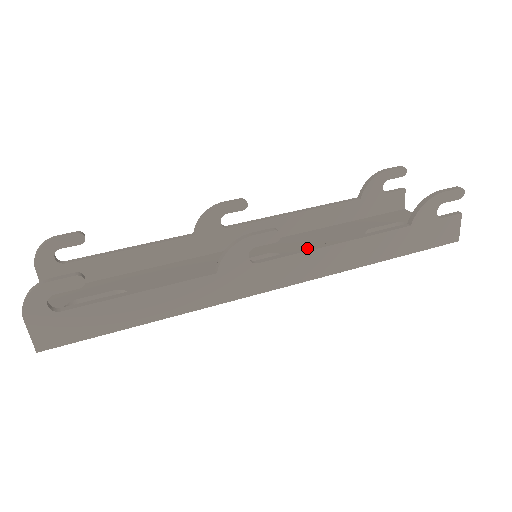
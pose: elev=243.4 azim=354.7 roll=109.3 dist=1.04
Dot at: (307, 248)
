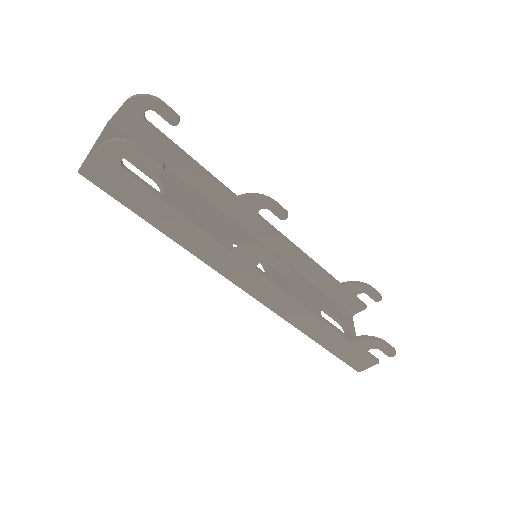
Dot at: occluded
